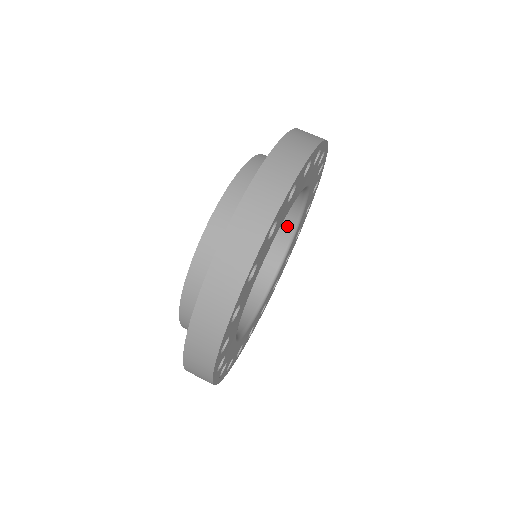
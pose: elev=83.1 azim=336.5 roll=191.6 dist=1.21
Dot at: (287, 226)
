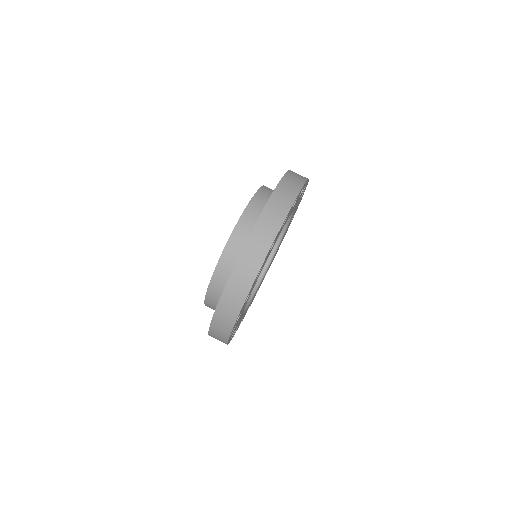
Dot at: occluded
